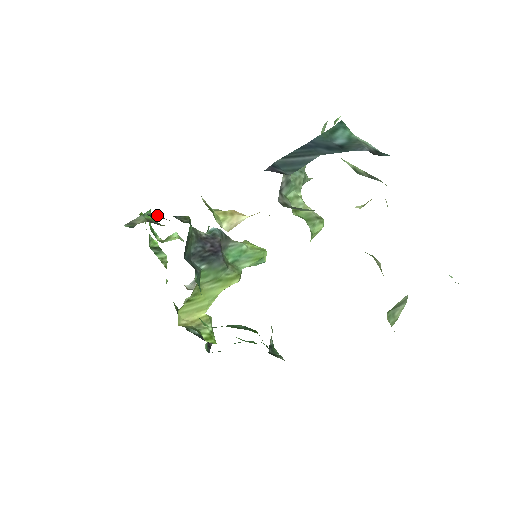
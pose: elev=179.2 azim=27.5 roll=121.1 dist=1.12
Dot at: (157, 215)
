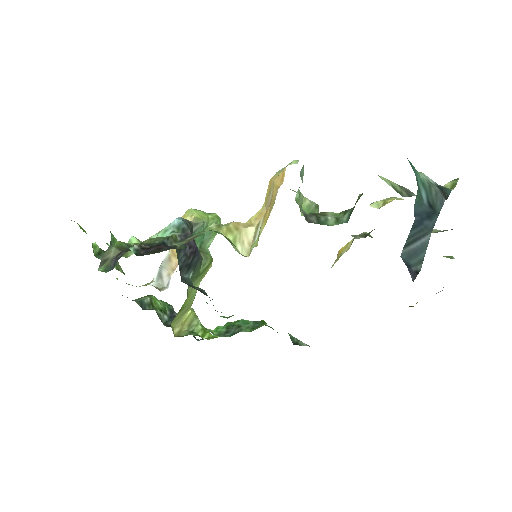
Dot at: (139, 246)
